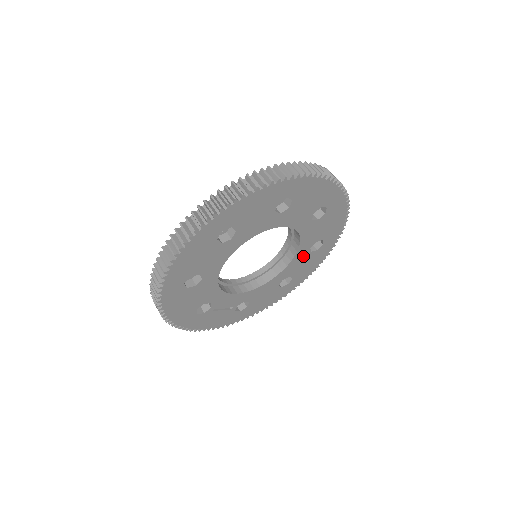
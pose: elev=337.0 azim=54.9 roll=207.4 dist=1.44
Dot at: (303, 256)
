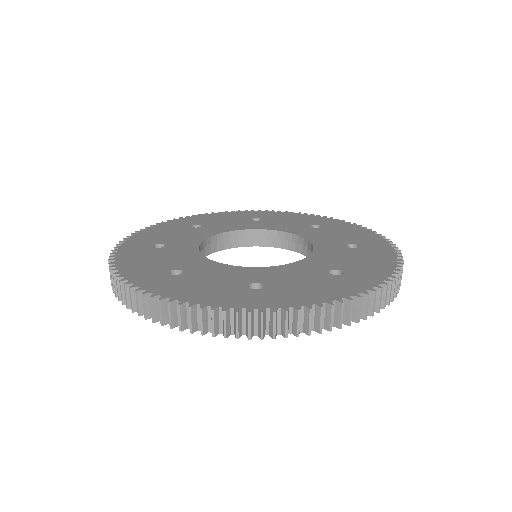
Dot at: occluded
